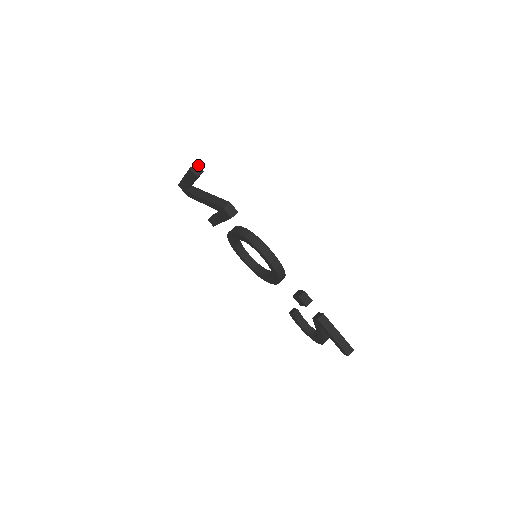
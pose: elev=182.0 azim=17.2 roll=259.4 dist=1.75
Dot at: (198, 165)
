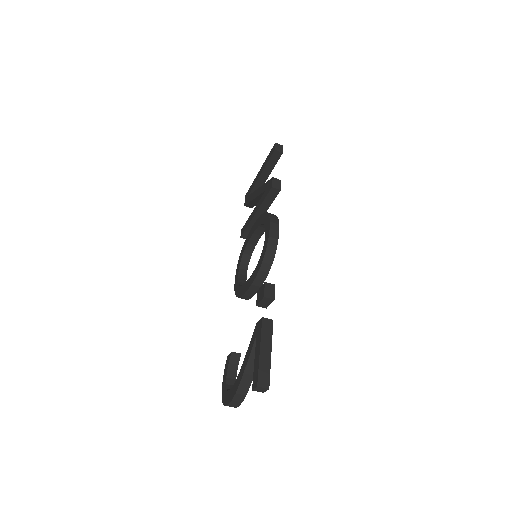
Dot at: occluded
